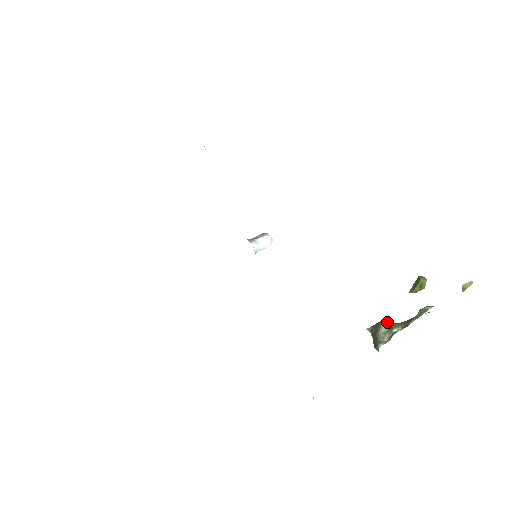
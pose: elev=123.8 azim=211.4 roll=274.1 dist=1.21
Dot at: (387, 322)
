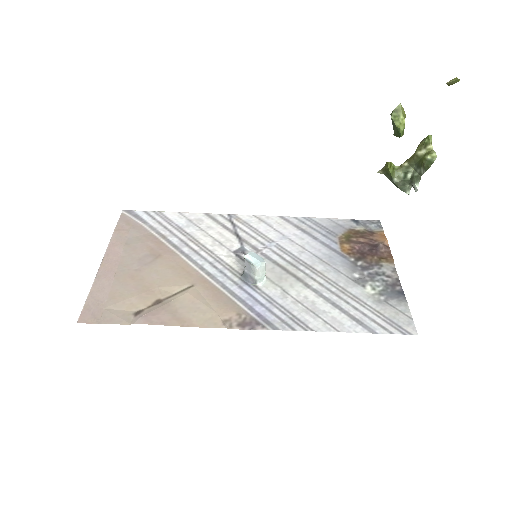
Dot at: (397, 176)
